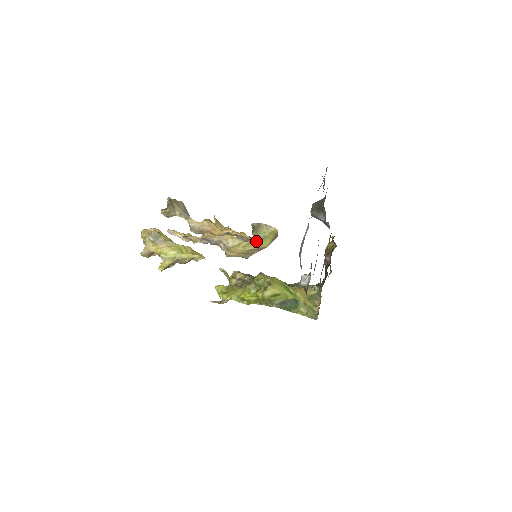
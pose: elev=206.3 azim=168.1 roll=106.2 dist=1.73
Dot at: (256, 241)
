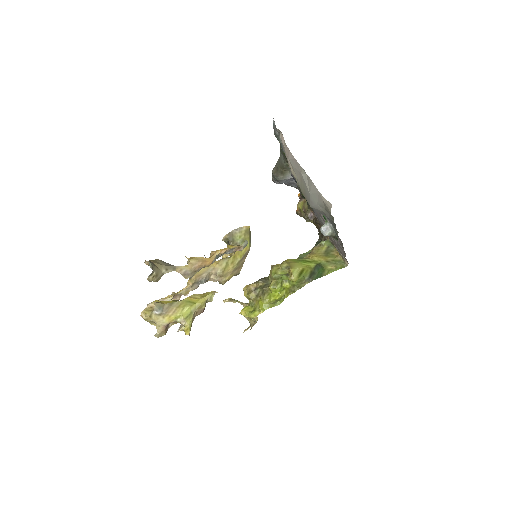
Dot at: (244, 245)
